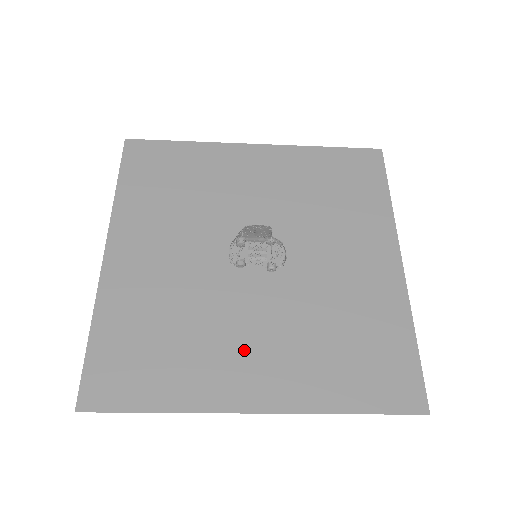
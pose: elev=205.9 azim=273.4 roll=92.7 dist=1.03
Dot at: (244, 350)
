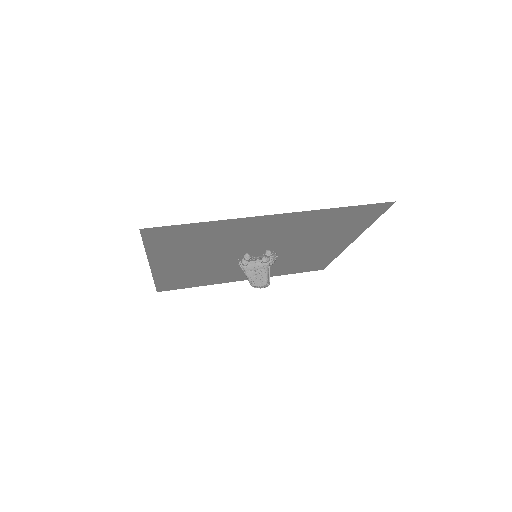
Dot at: (241, 273)
